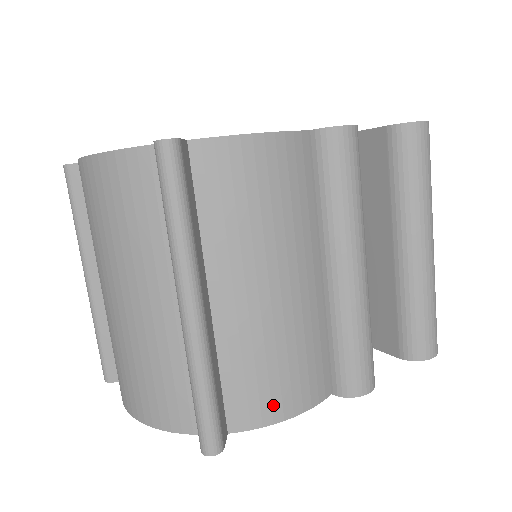
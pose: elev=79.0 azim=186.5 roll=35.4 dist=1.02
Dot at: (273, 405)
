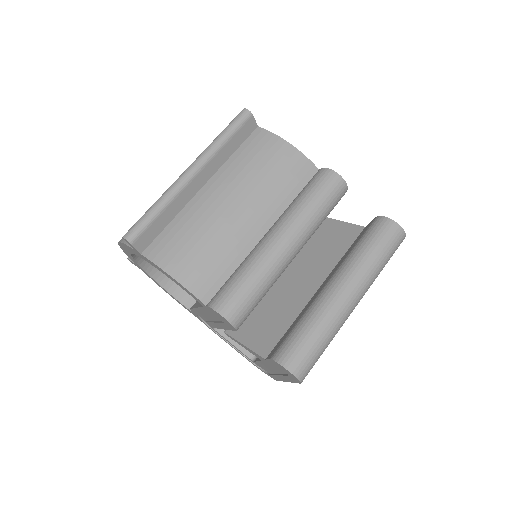
Dot at: (173, 260)
